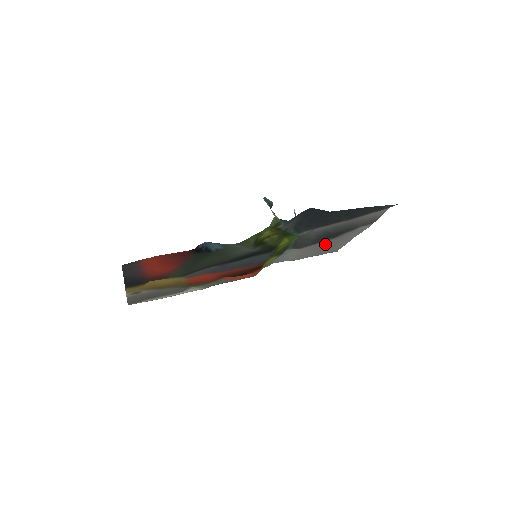
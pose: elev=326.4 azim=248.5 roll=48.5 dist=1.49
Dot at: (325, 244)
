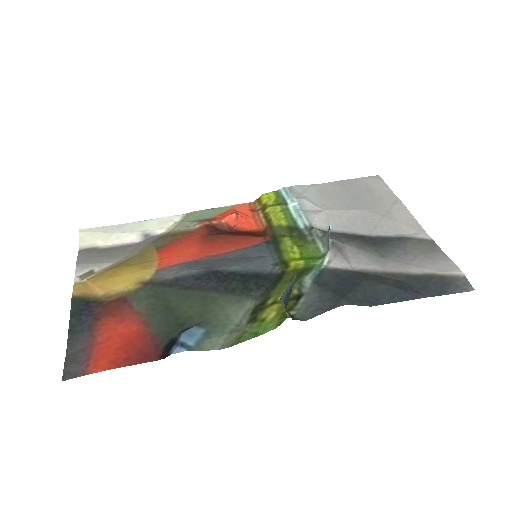
Dot at: (361, 205)
